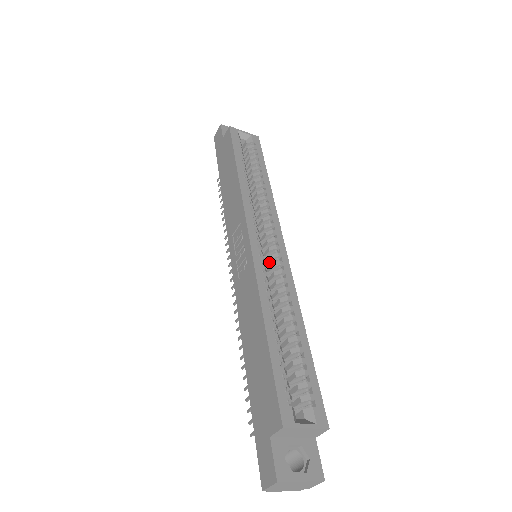
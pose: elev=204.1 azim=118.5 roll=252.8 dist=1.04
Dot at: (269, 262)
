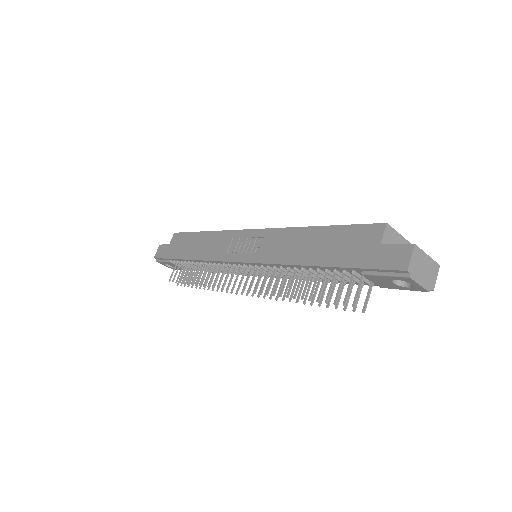
Dot at: occluded
